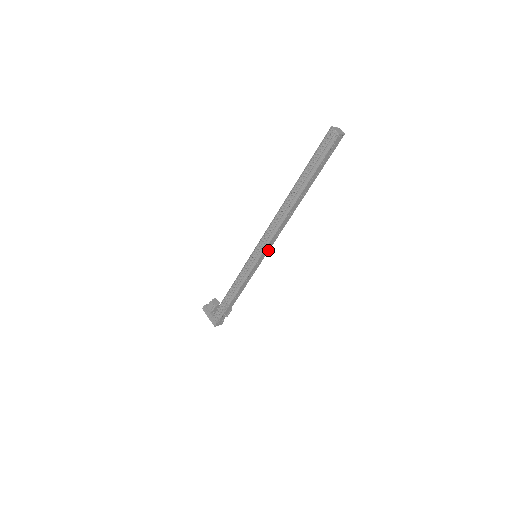
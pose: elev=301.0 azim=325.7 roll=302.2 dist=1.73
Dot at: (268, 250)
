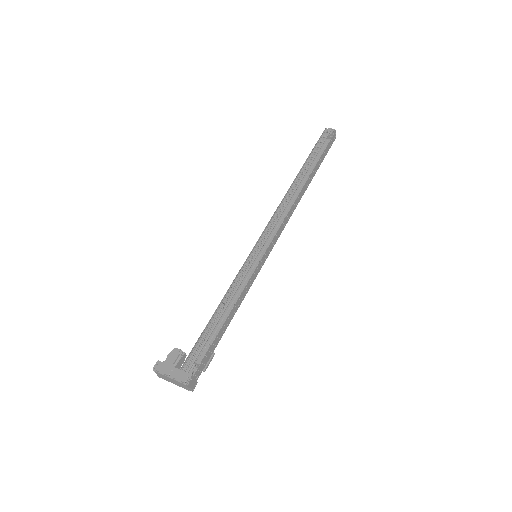
Dot at: (273, 245)
